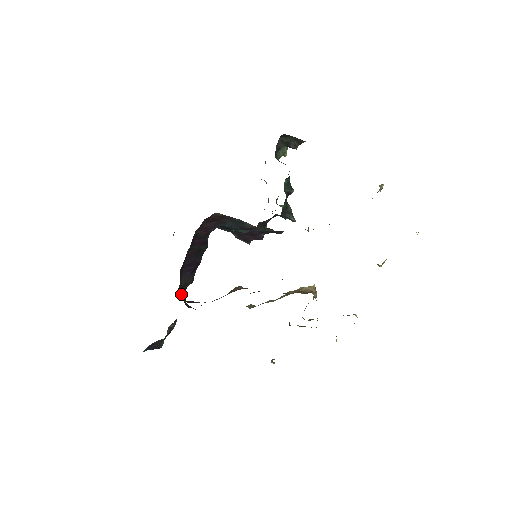
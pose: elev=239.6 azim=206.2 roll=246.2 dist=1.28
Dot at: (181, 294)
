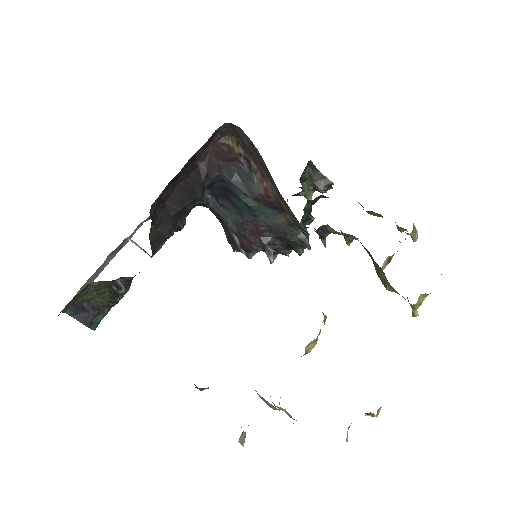
Dot at: (151, 241)
